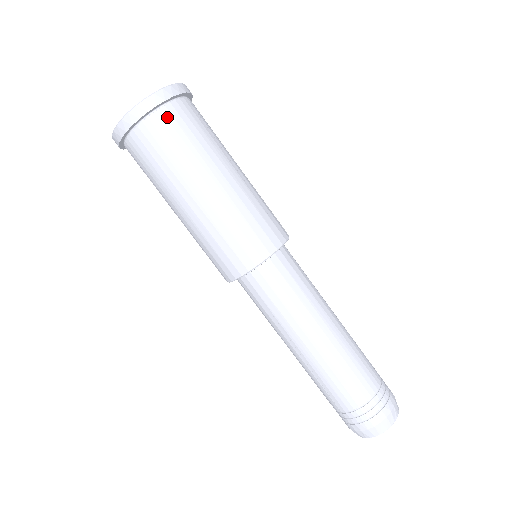
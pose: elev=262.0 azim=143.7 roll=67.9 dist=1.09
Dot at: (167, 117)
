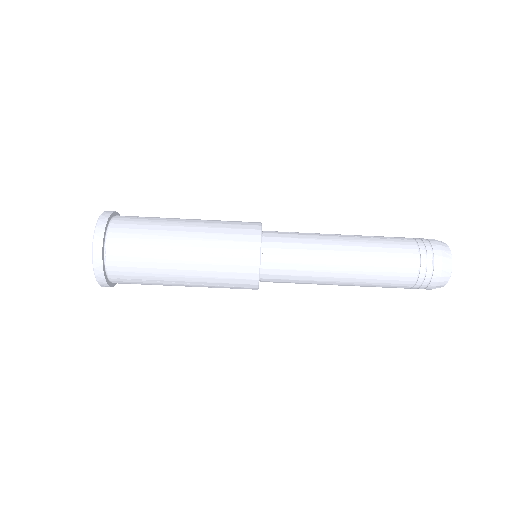
Dot at: (116, 274)
